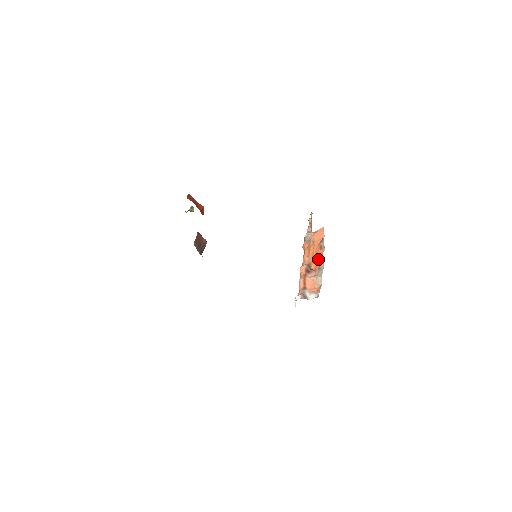
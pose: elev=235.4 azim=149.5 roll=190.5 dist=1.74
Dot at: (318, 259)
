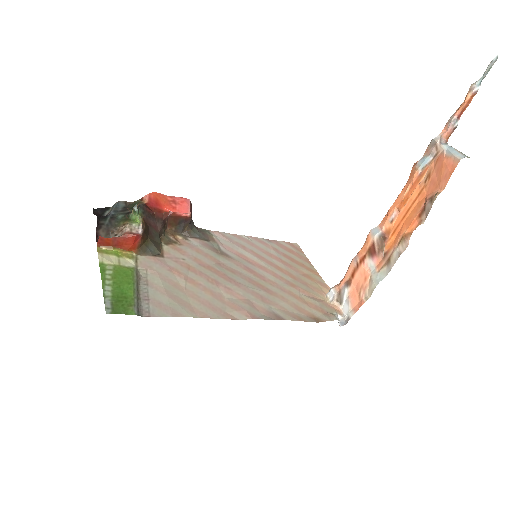
Dot at: (400, 238)
